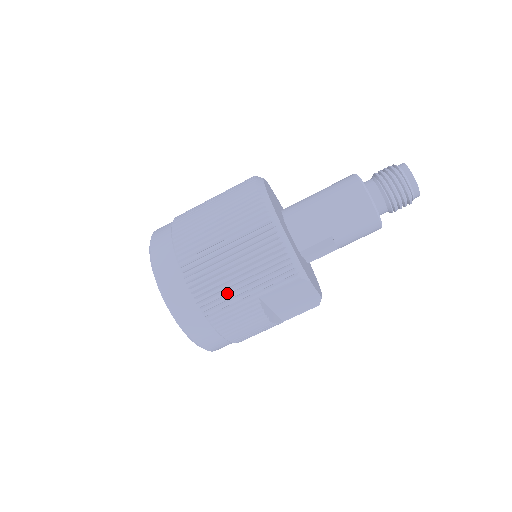
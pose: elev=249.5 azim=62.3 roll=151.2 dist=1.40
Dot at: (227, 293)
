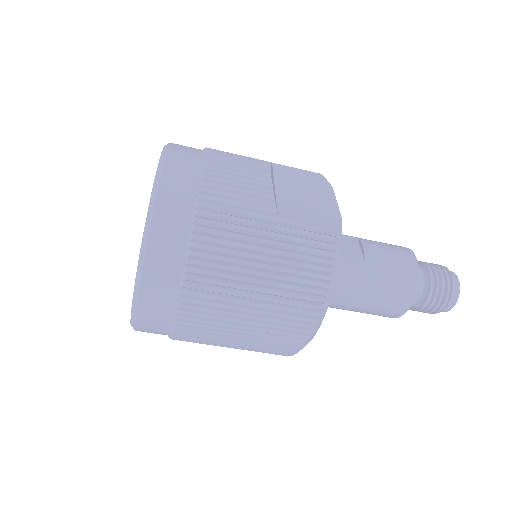
Dot at: occluded
